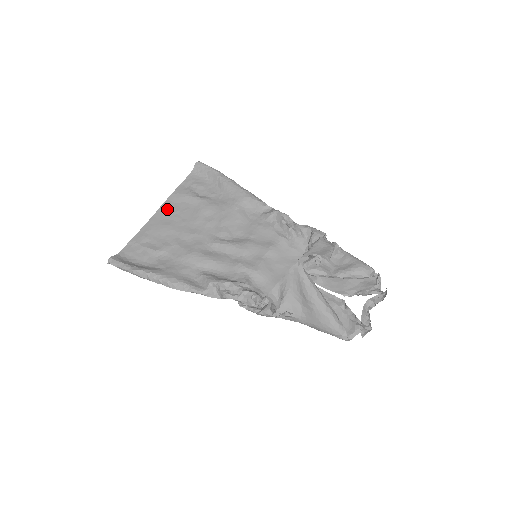
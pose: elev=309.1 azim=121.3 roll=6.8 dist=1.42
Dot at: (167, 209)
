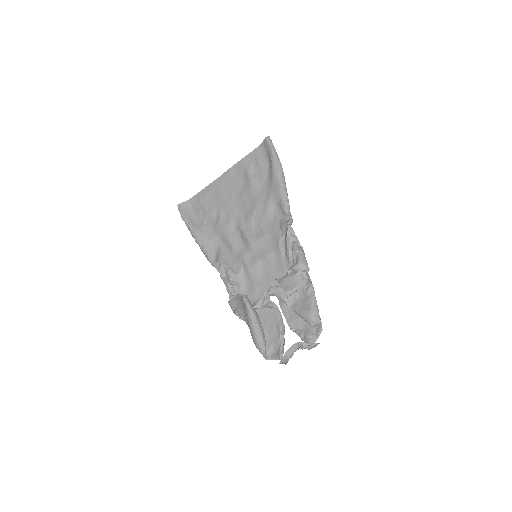
Dot at: (228, 176)
